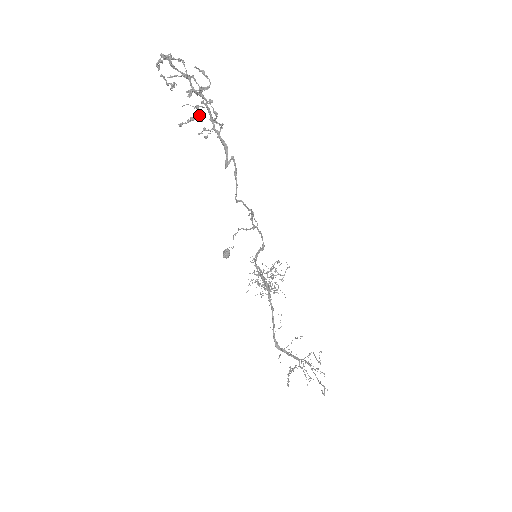
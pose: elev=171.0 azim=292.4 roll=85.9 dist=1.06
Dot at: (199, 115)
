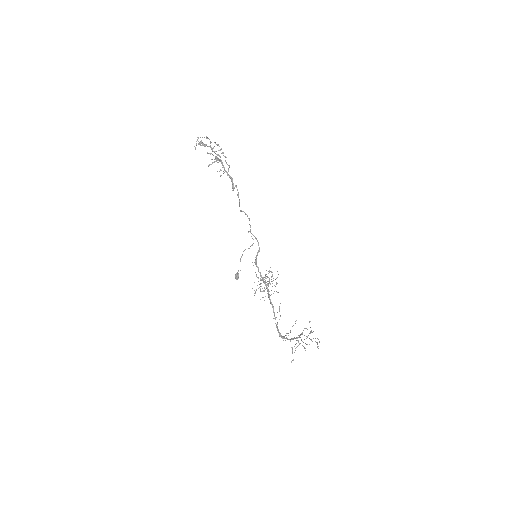
Dot at: (218, 159)
